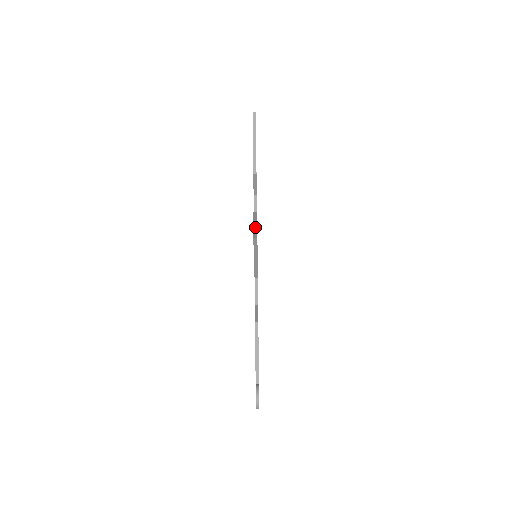
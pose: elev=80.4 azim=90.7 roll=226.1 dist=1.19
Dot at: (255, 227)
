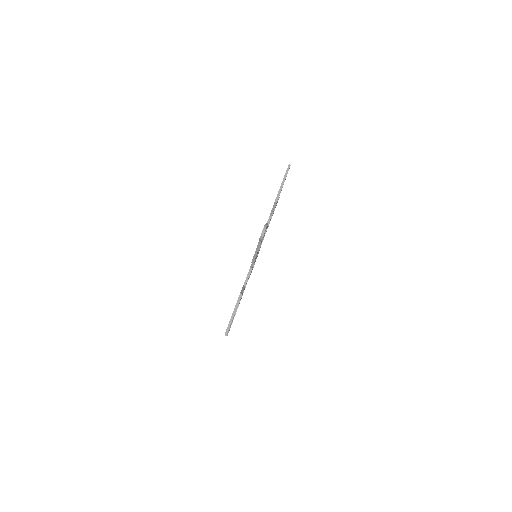
Dot at: occluded
